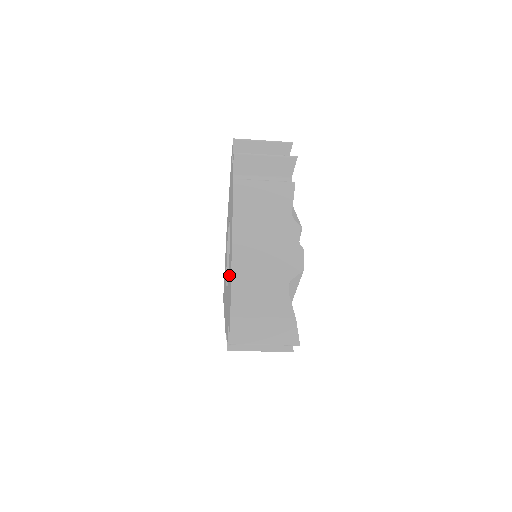
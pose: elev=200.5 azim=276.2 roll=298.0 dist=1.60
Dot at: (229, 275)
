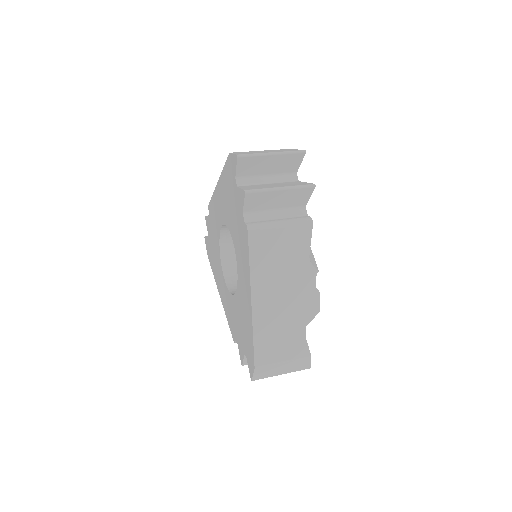
Dot at: (242, 308)
